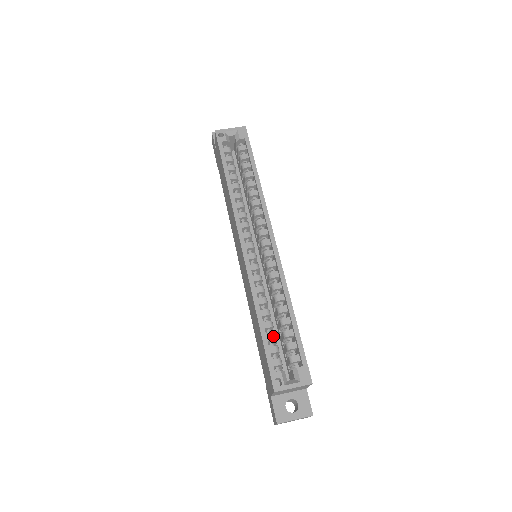
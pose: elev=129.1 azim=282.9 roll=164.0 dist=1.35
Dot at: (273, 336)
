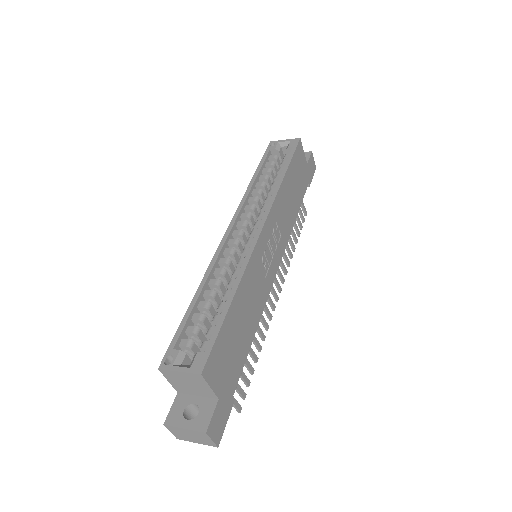
Dot at: (200, 316)
